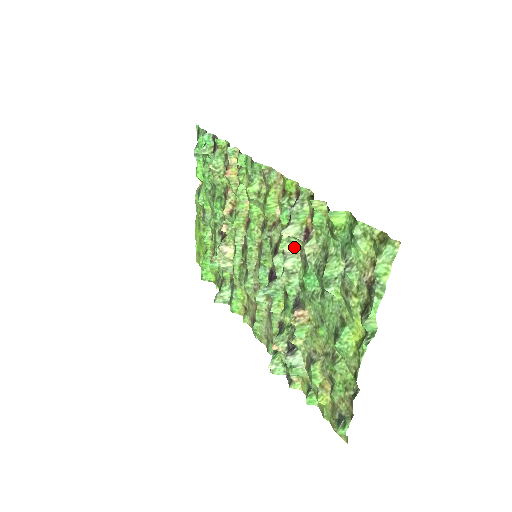
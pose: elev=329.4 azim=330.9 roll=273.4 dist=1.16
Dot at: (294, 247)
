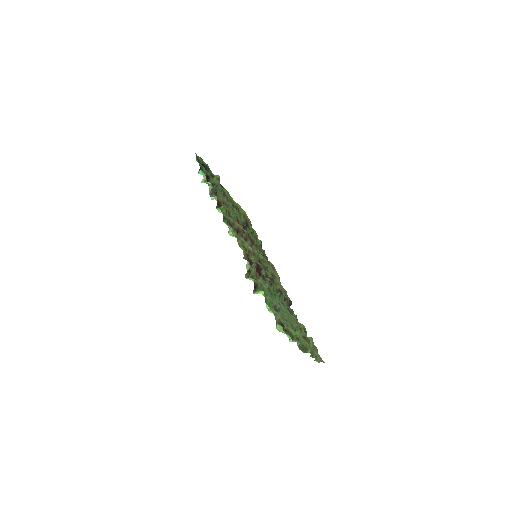
Dot at: occluded
